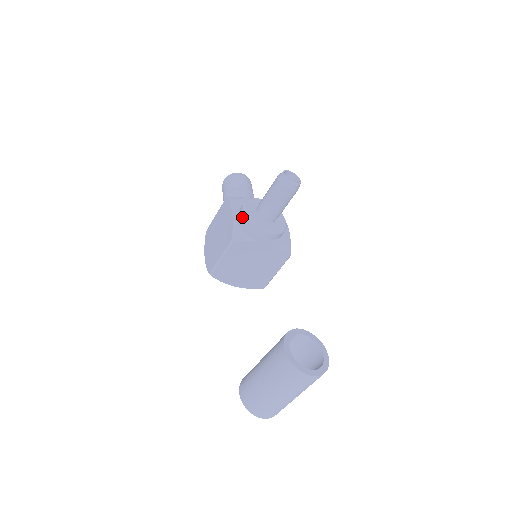
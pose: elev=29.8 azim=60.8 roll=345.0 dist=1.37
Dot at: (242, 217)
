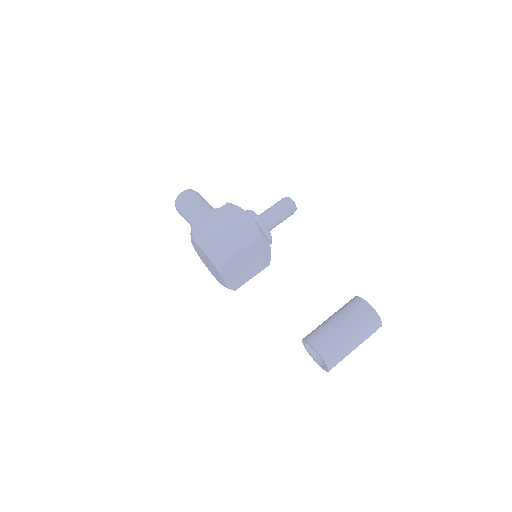
Dot at: (256, 220)
